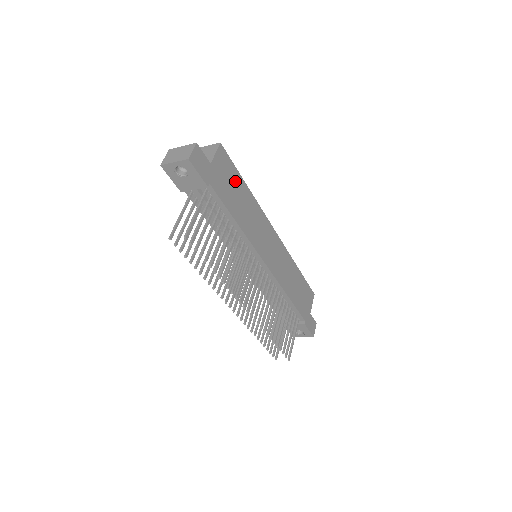
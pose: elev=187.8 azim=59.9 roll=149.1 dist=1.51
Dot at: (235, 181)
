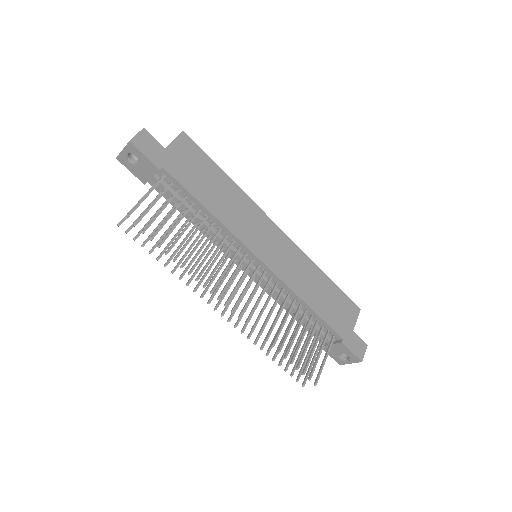
Dot at: (206, 169)
